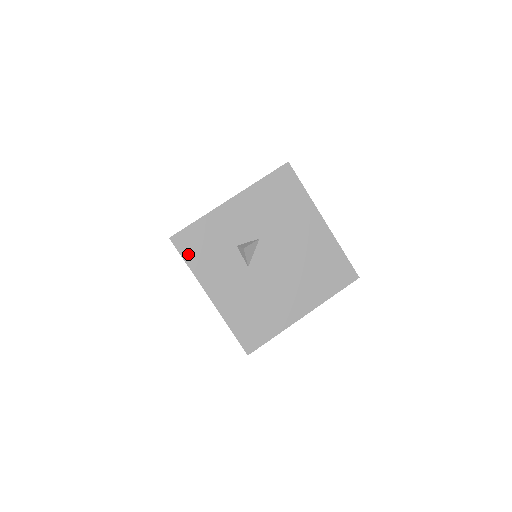
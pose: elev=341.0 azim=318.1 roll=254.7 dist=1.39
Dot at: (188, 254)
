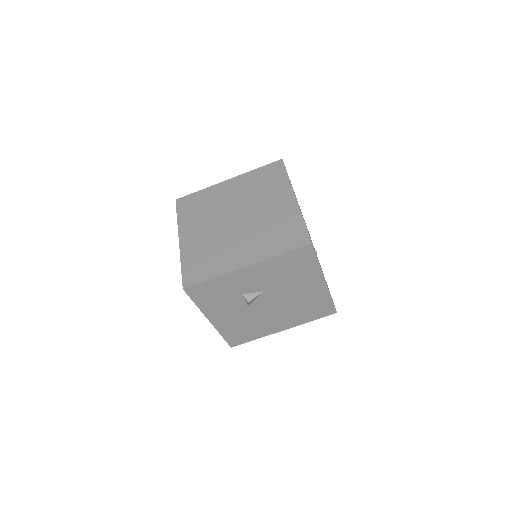
Dot at: (198, 298)
